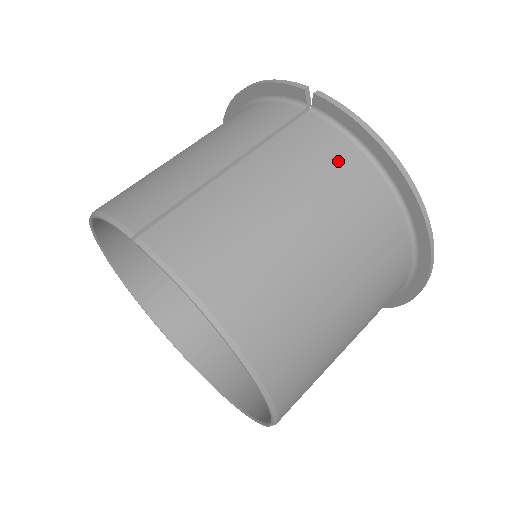
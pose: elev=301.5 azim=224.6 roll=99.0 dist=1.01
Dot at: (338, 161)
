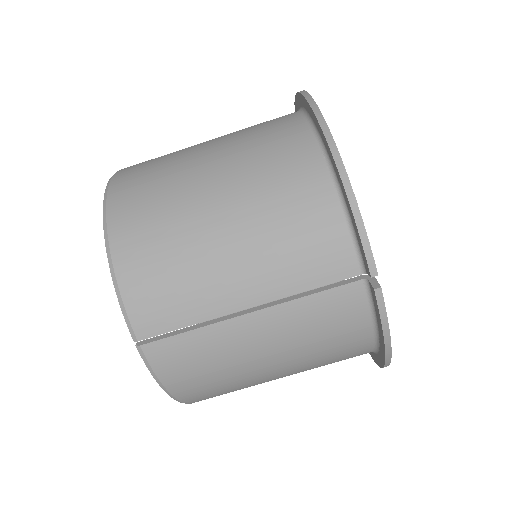
Dot at: (345, 337)
